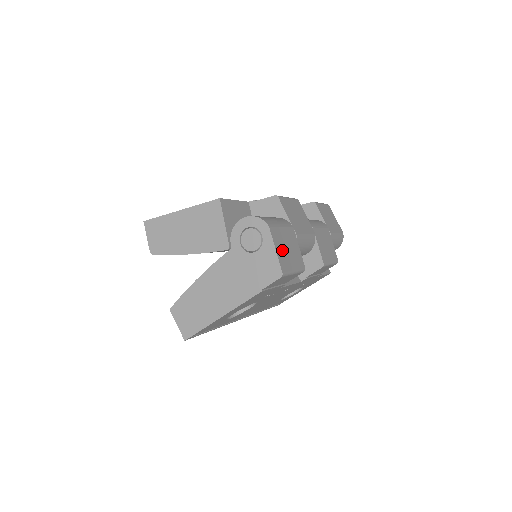
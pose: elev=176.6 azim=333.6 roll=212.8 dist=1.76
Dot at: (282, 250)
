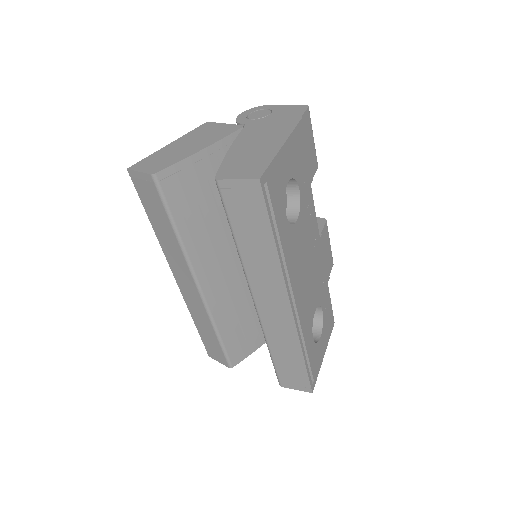
Dot at: occluded
